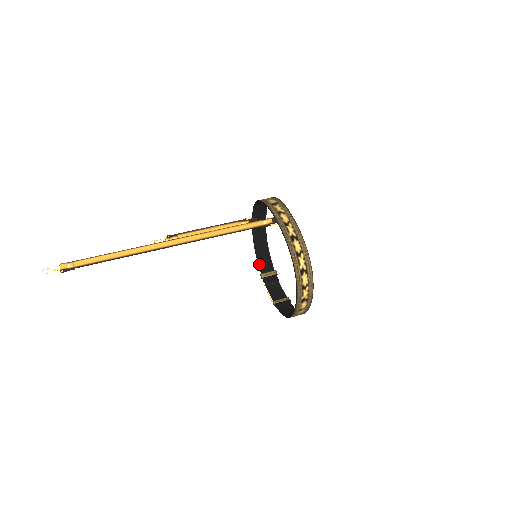
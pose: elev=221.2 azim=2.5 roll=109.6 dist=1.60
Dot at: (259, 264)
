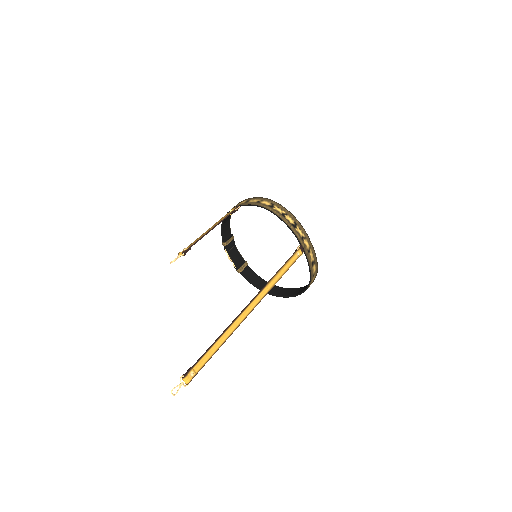
Dot at: (223, 233)
